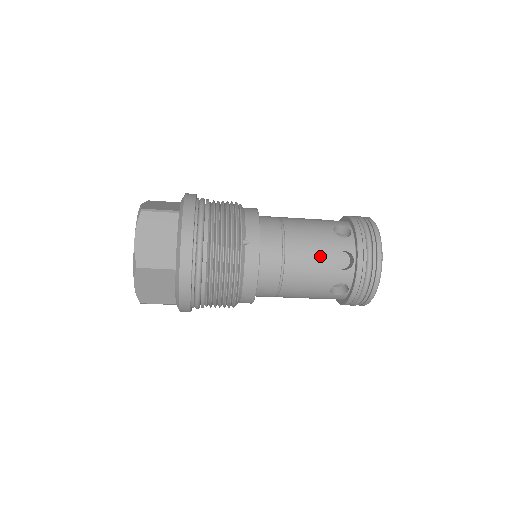
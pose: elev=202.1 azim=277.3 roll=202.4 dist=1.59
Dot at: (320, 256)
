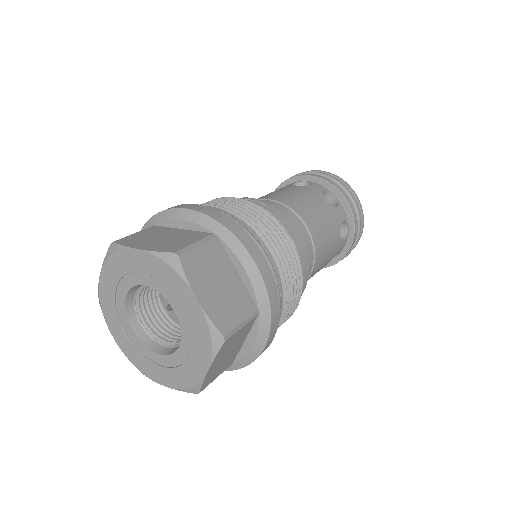
Dot at: occluded
